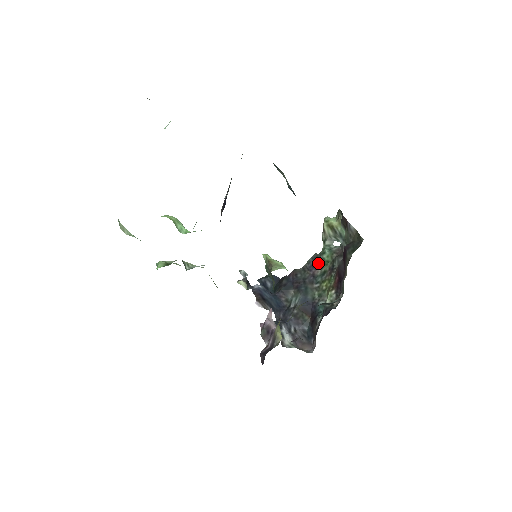
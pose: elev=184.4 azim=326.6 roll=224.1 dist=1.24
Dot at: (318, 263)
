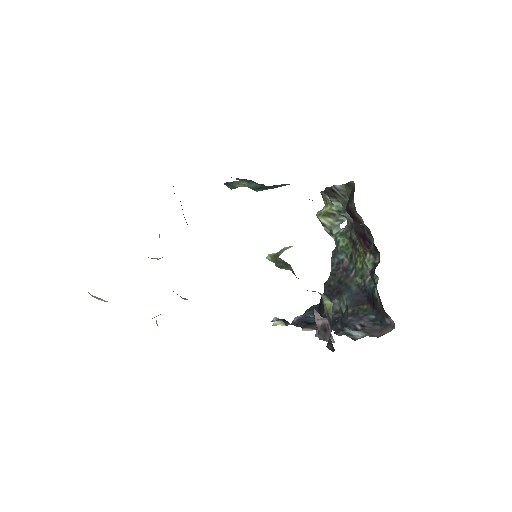
Dot at: (340, 256)
